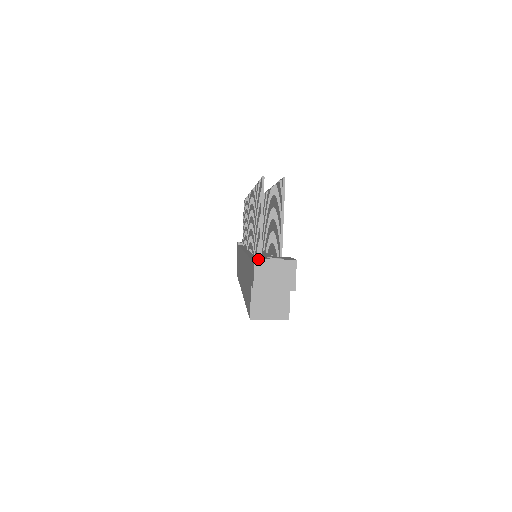
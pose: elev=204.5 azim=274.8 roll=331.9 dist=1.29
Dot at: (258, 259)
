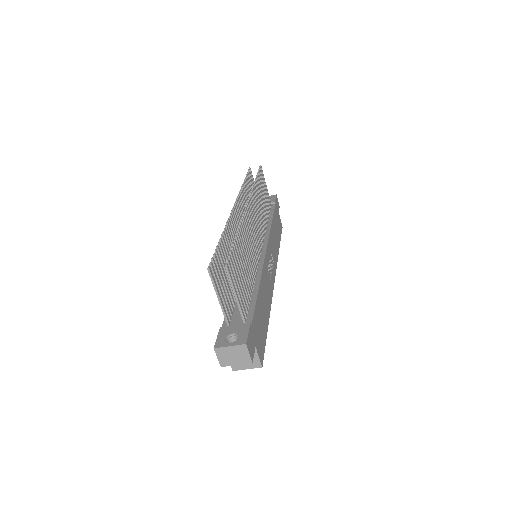
Dot at: (216, 348)
